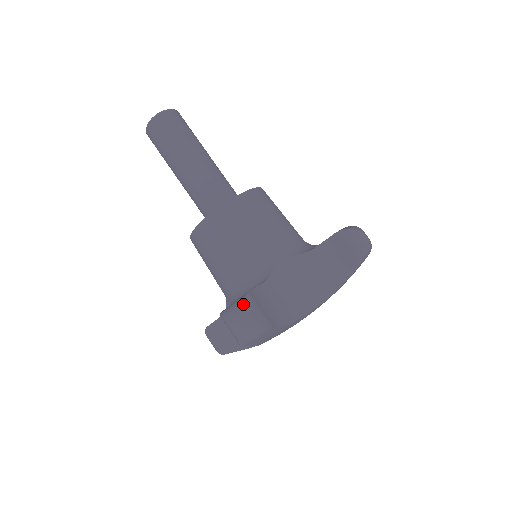
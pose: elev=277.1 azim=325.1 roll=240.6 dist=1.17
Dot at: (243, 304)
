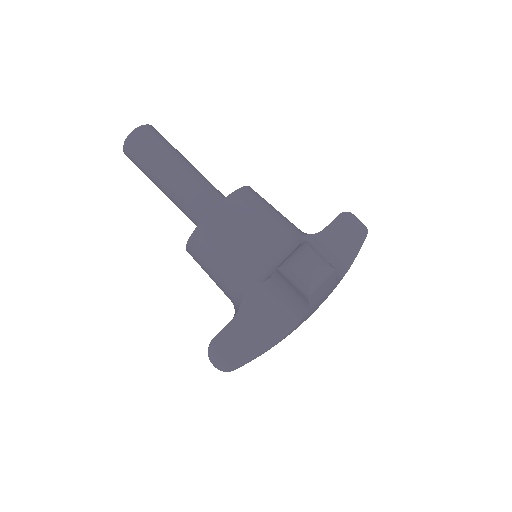
Dot at: (209, 352)
